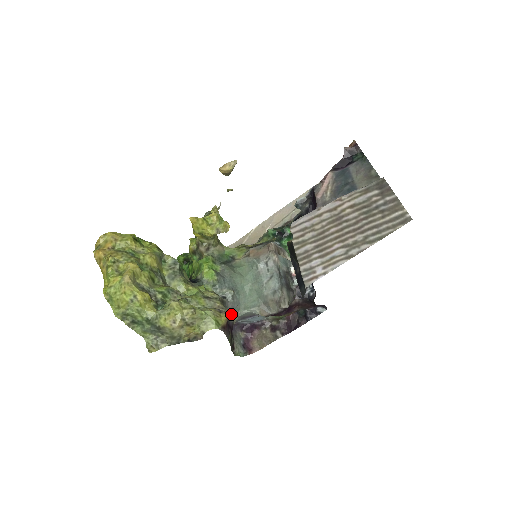
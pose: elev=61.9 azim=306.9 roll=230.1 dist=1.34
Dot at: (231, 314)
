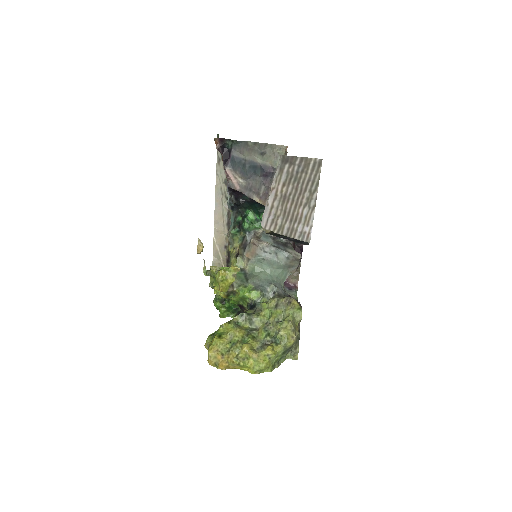
Dot at: (285, 293)
